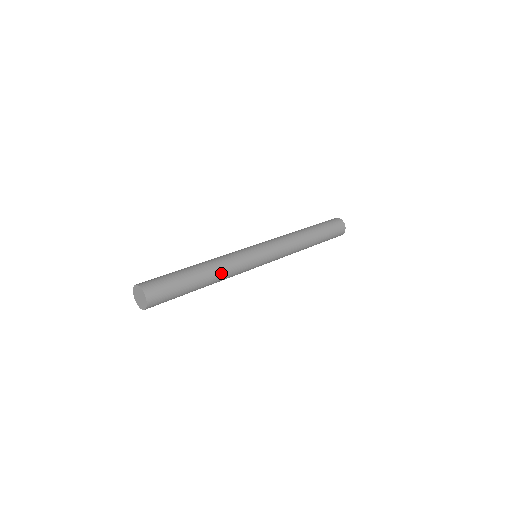
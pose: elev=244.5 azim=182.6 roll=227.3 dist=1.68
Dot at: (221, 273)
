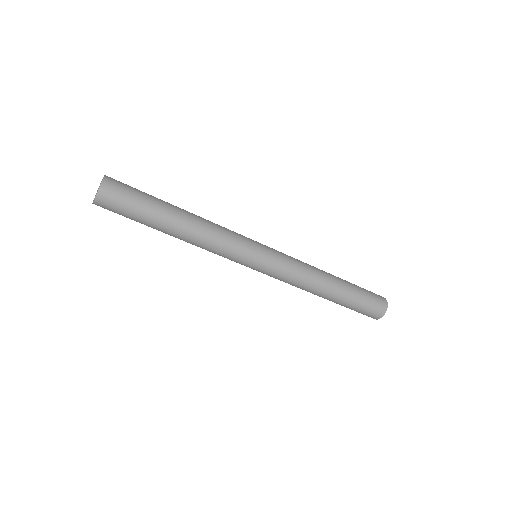
Dot at: (196, 240)
